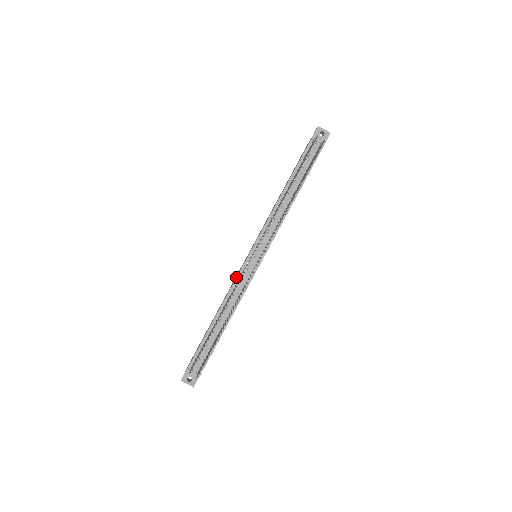
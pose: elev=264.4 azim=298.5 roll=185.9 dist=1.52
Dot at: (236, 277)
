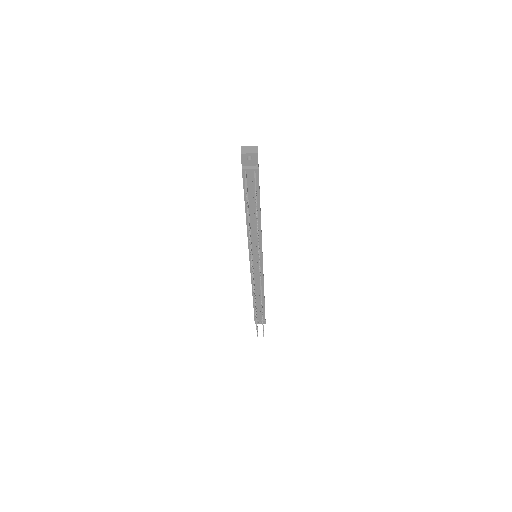
Dot at: occluded
